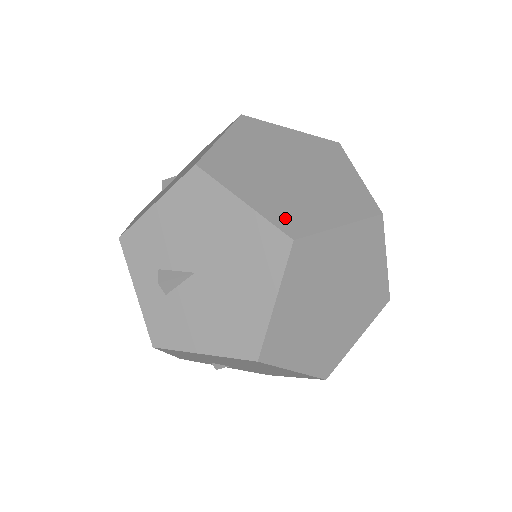
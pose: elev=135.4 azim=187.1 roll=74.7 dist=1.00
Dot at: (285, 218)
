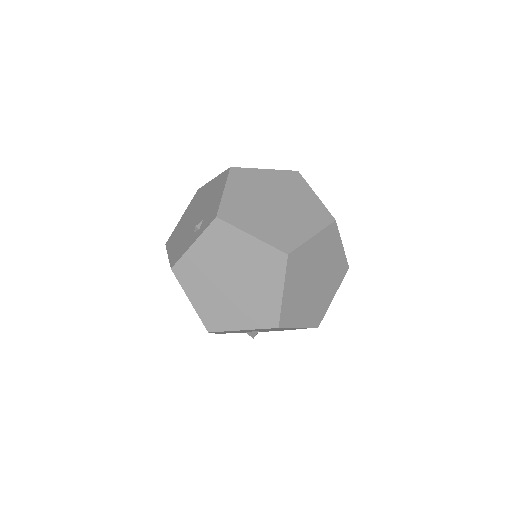
Dot at: (263, 319)
